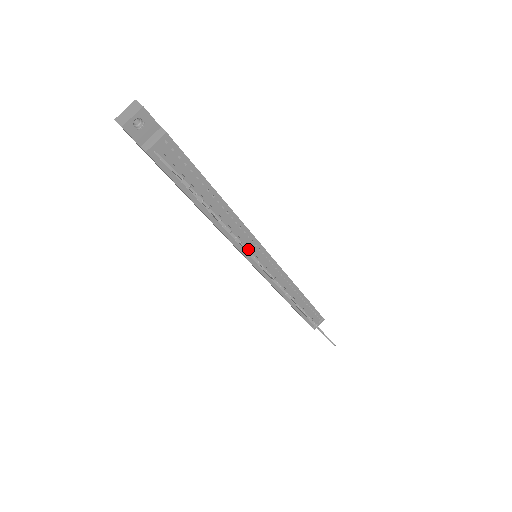
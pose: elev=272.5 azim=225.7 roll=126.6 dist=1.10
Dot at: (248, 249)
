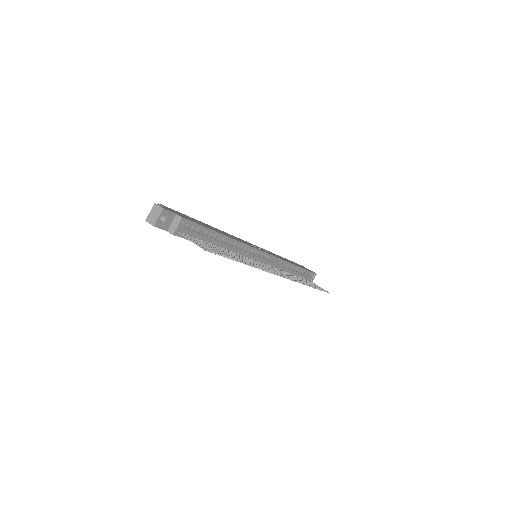
Dot at: (250, 256)
